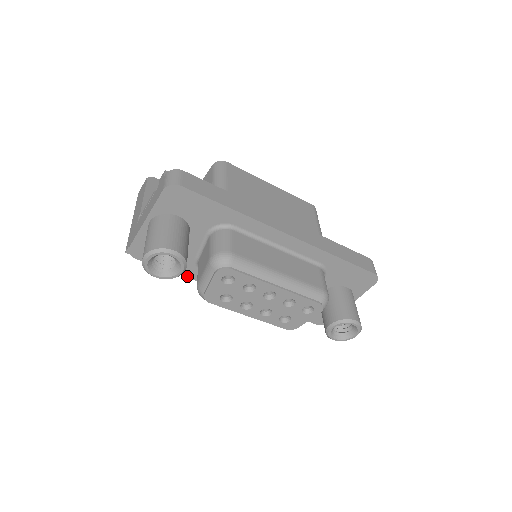
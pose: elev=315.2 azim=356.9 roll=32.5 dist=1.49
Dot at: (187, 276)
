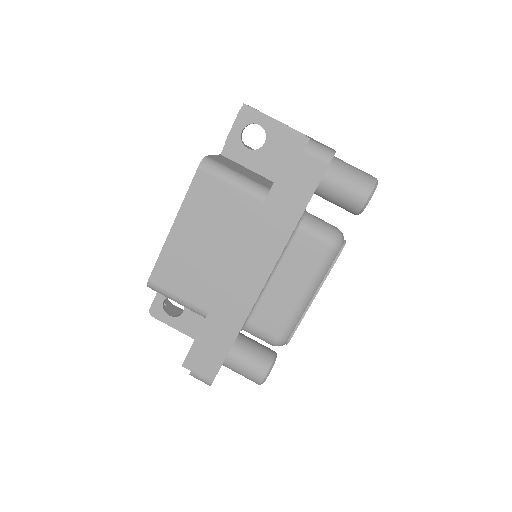
Dot at: occluded
